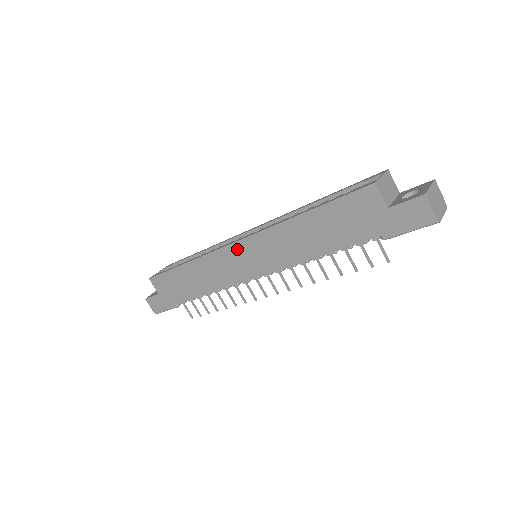
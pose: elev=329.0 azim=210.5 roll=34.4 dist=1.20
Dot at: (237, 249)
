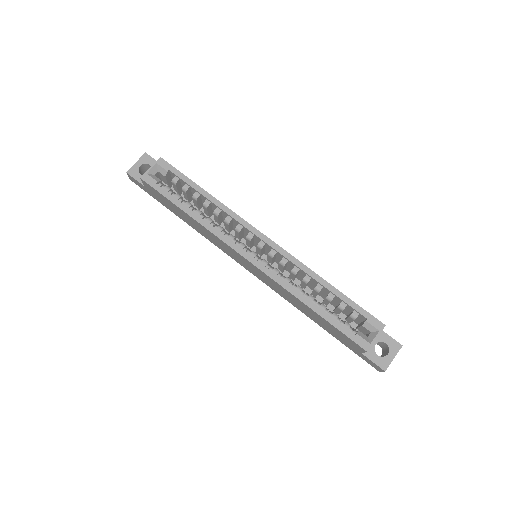
Dot at: (245, 260)
